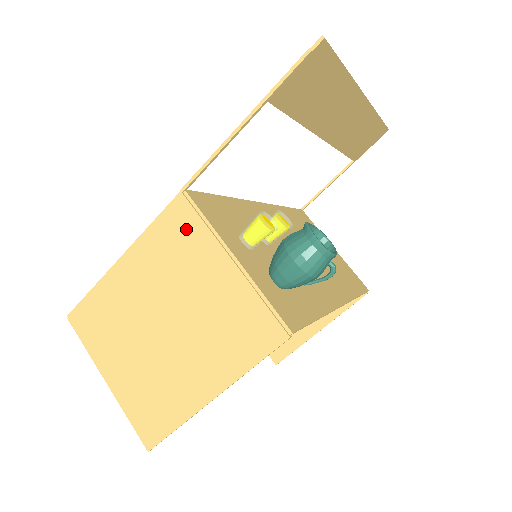
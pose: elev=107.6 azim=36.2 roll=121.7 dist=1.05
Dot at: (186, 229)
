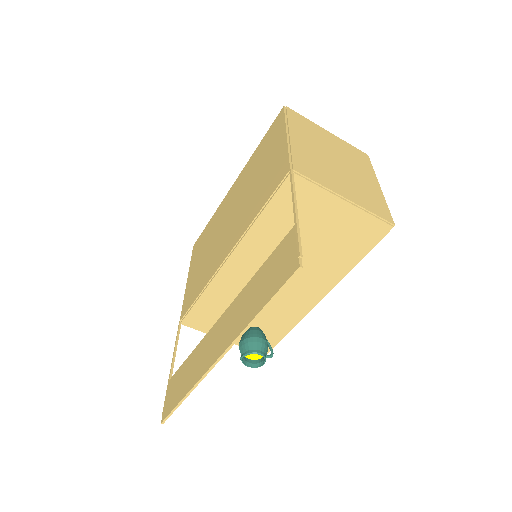
Dot at: occluded
